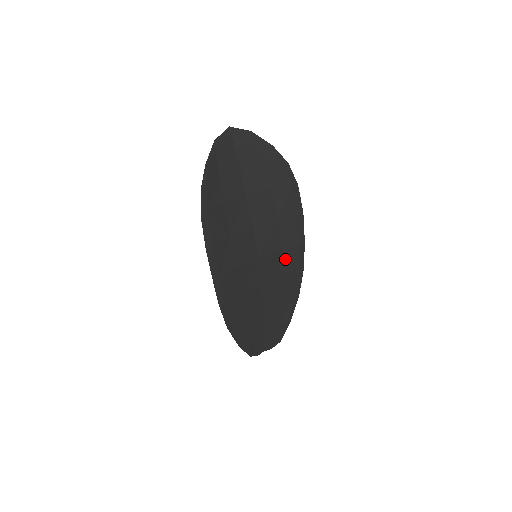
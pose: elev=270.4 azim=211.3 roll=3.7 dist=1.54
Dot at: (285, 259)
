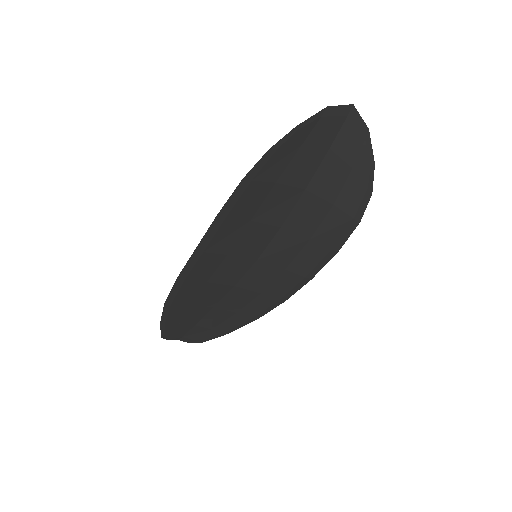
Dot at: (280, 280)
